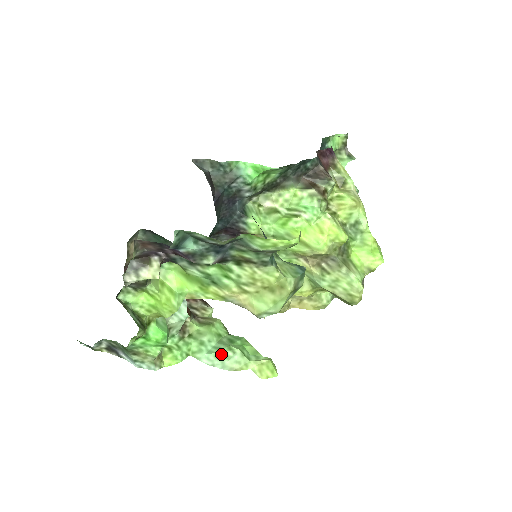
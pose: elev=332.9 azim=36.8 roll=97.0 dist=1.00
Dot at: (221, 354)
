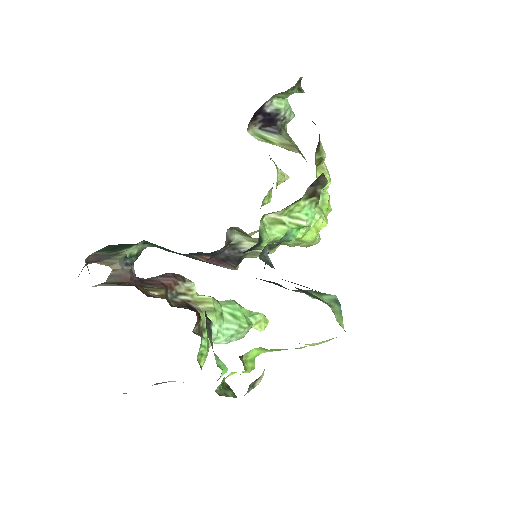
Dot at: (235, 333)
